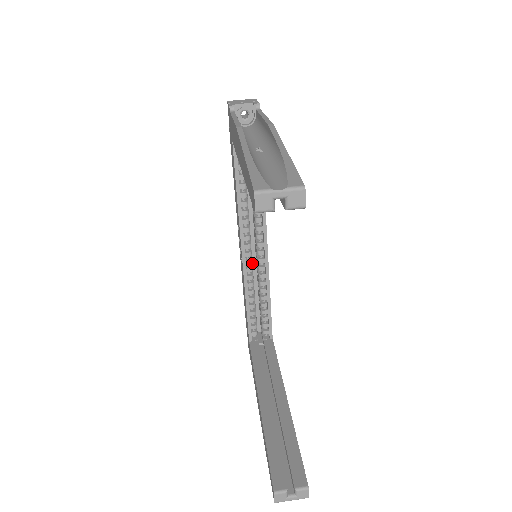
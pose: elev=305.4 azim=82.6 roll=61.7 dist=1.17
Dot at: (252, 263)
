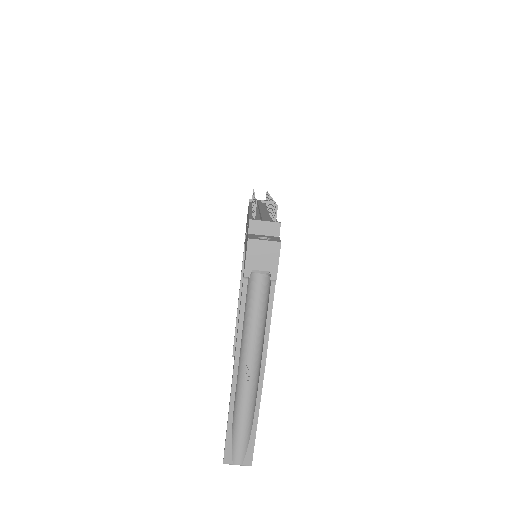
Dot at: occluded
